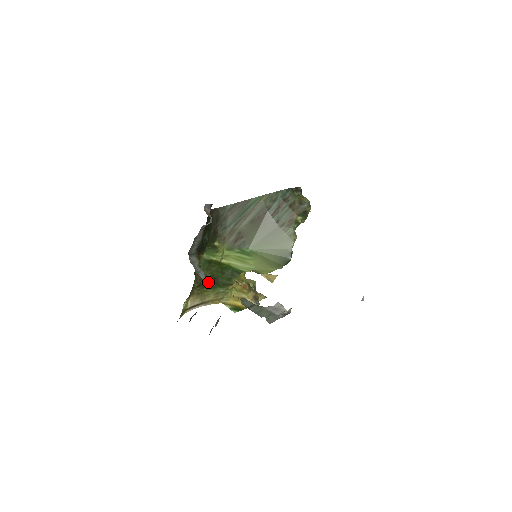
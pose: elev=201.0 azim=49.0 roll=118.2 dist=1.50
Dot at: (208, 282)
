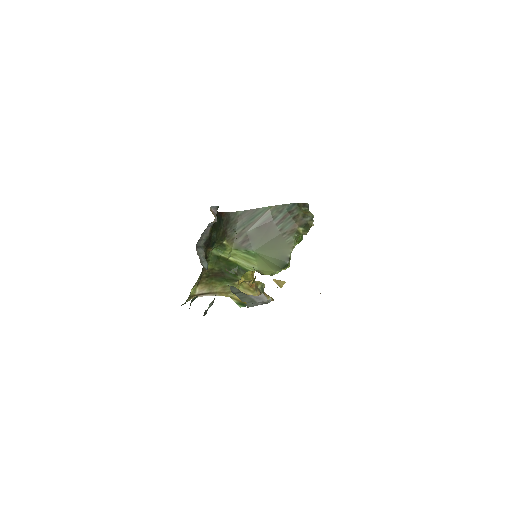
Dot at: (216, 275)
